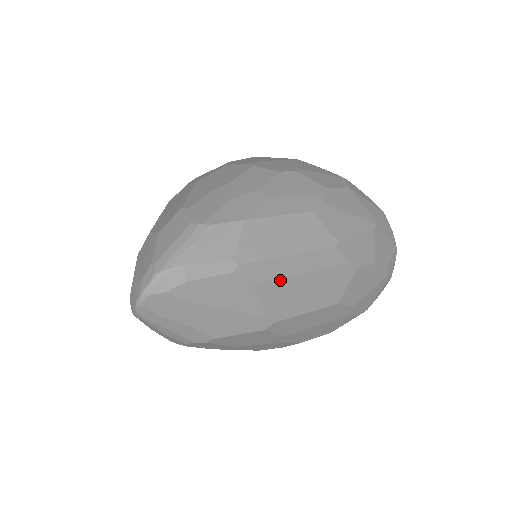
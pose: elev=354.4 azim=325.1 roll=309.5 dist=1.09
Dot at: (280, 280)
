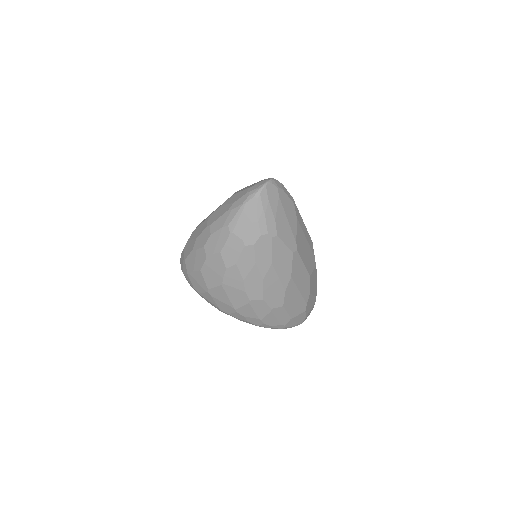
Dot at: (302, 229)
